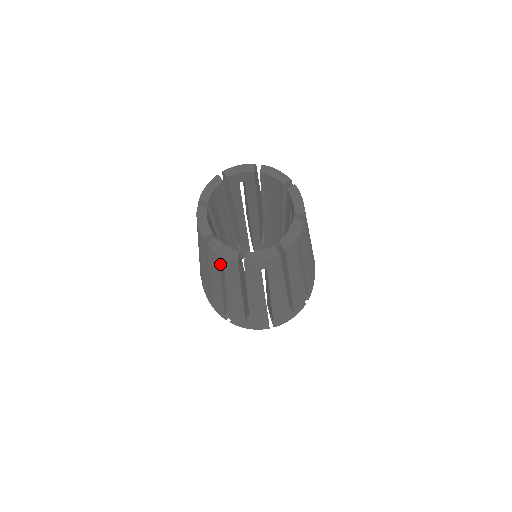
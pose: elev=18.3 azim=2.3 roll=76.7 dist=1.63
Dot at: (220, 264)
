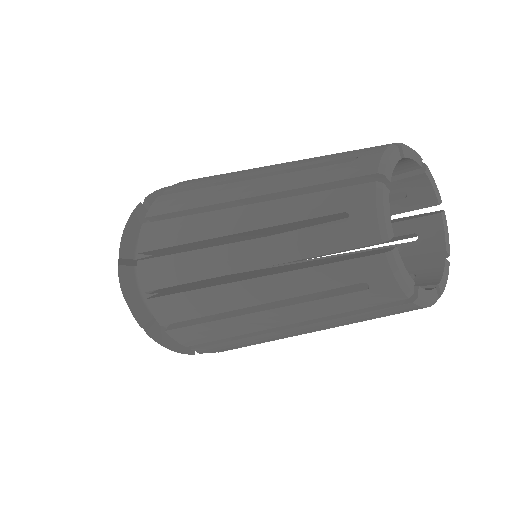
Dot at: (350, 283)
